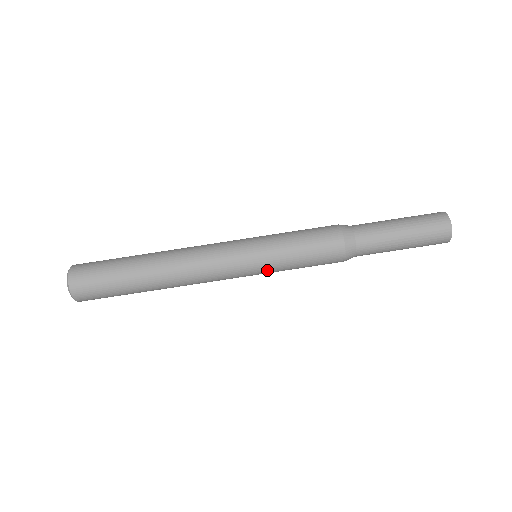
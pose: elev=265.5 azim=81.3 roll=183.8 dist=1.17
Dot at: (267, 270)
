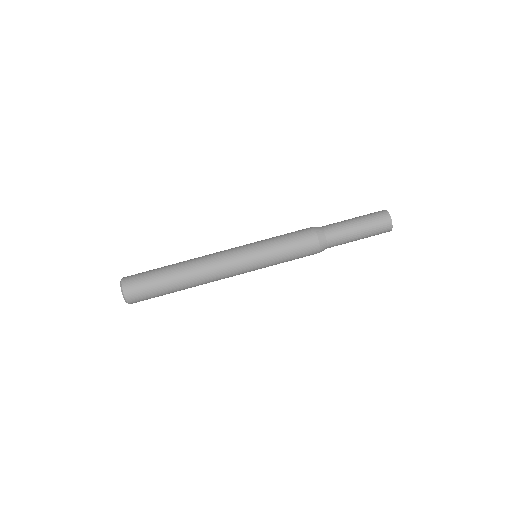
Dot at: occluded
